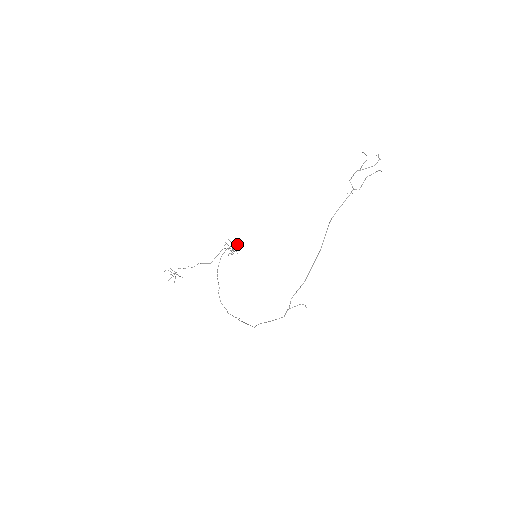
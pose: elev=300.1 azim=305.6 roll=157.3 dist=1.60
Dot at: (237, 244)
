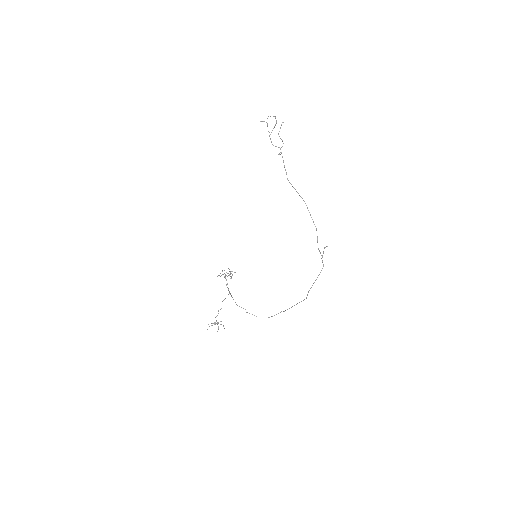
Dot at: (224, 270)
